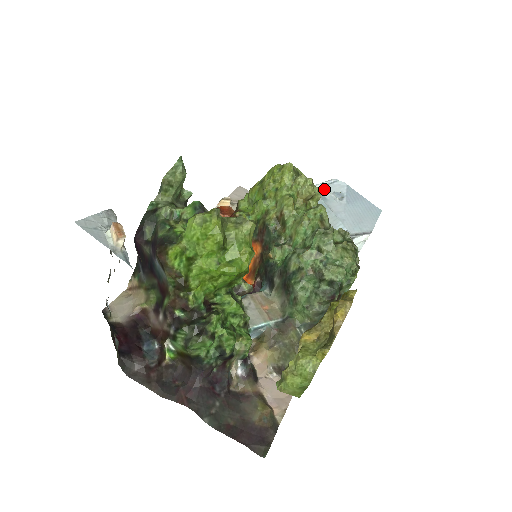
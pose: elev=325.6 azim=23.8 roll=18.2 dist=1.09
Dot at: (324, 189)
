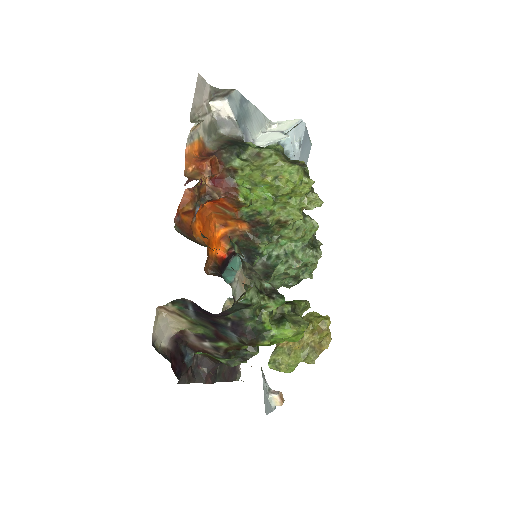
Dot at: (291, 134)
